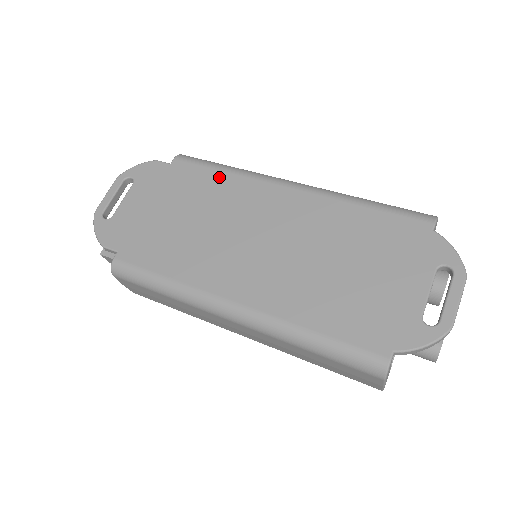
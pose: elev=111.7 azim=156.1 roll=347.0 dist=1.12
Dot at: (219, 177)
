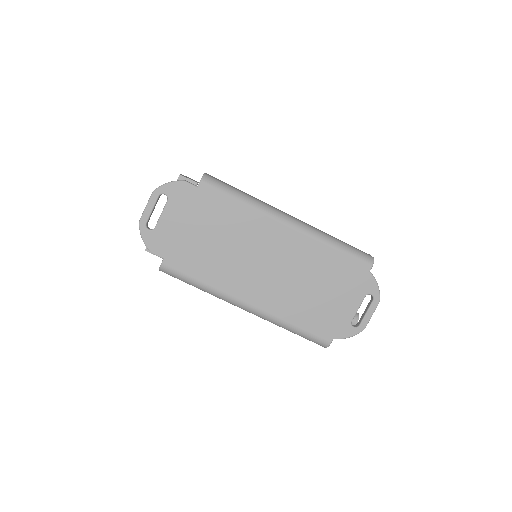
Dot at: (237, 208)
